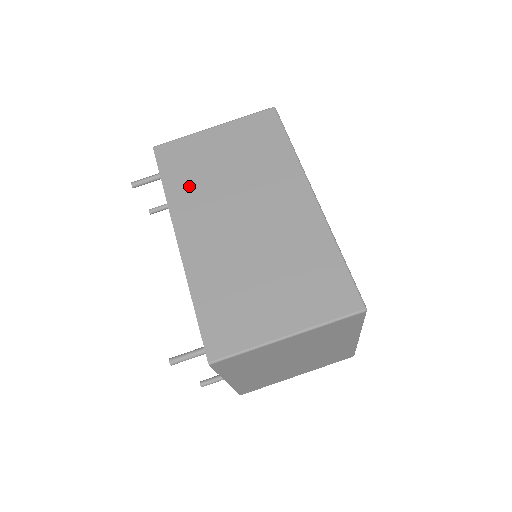
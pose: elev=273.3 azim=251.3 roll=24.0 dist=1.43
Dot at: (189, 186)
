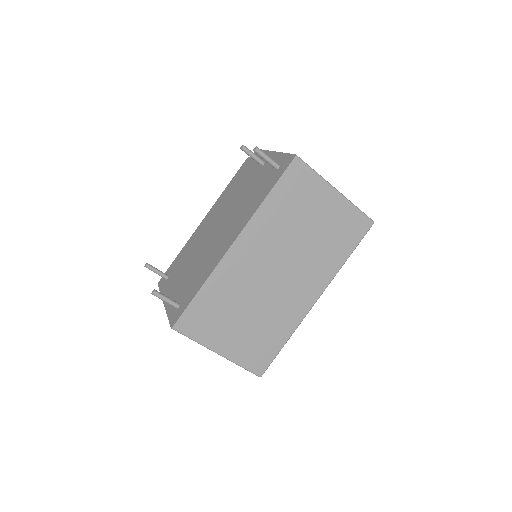
Dot at: (279, 215)
